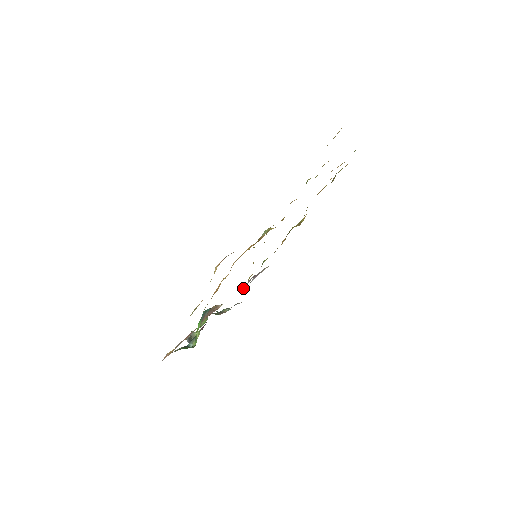
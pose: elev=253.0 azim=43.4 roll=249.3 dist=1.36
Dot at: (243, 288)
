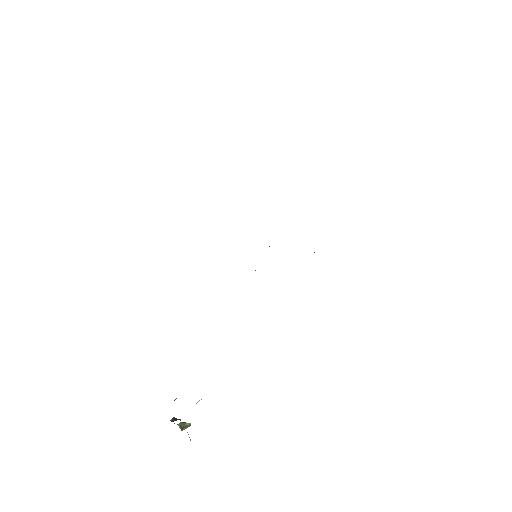
Dot at: occluded
